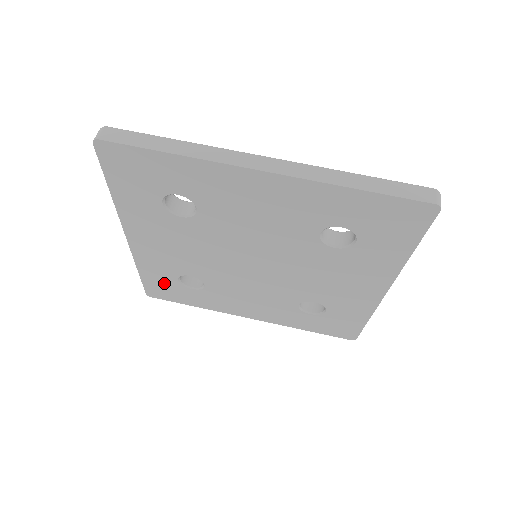
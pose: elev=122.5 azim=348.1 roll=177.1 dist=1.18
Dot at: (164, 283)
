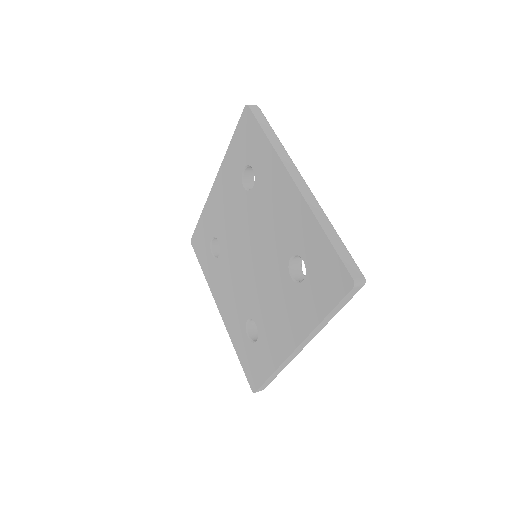
Dot at: (204, 236)
